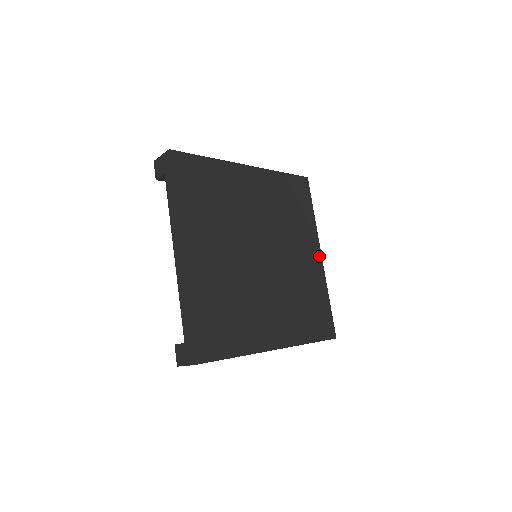
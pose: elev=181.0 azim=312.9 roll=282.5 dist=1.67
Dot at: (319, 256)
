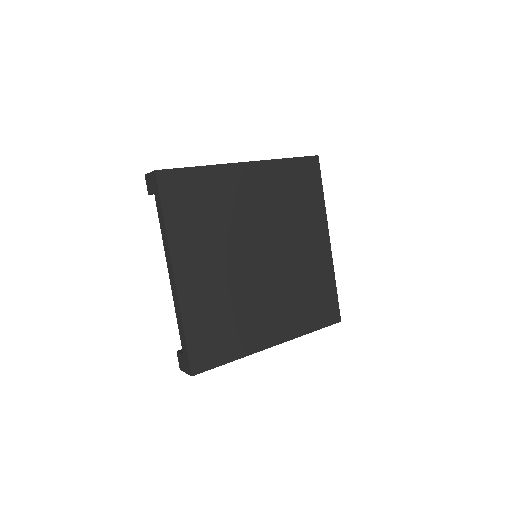
Dot at: (327, 242)
